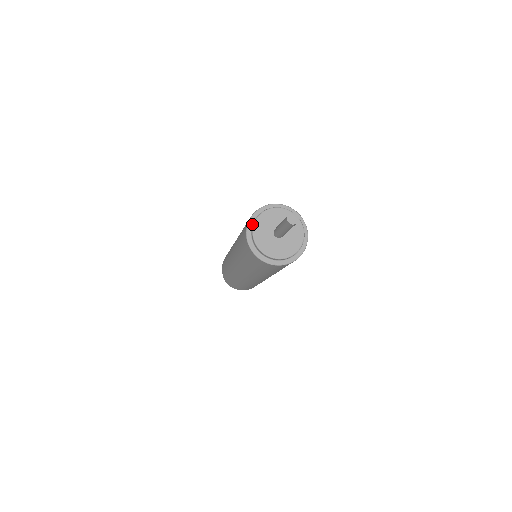
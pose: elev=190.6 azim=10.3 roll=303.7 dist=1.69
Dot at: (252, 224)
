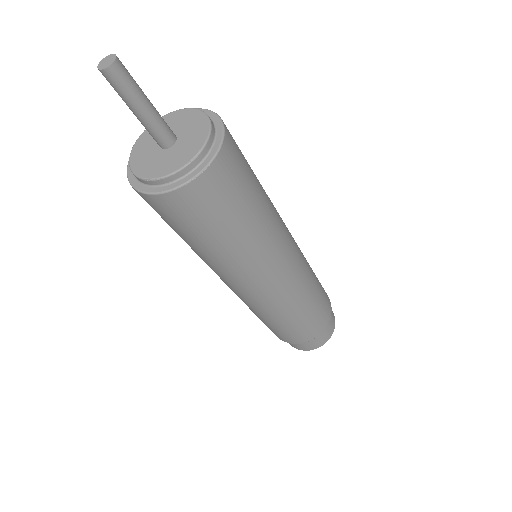
Dot at: occluded
